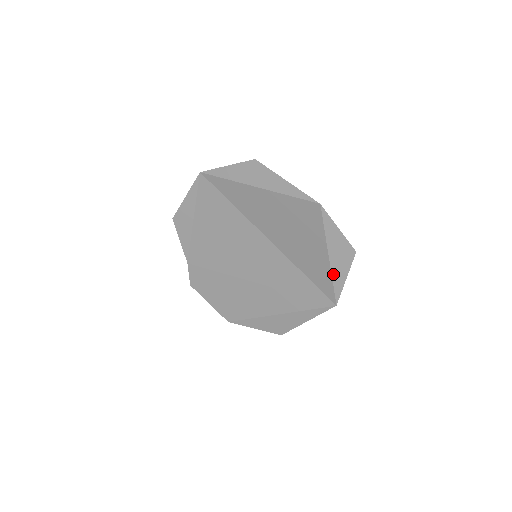
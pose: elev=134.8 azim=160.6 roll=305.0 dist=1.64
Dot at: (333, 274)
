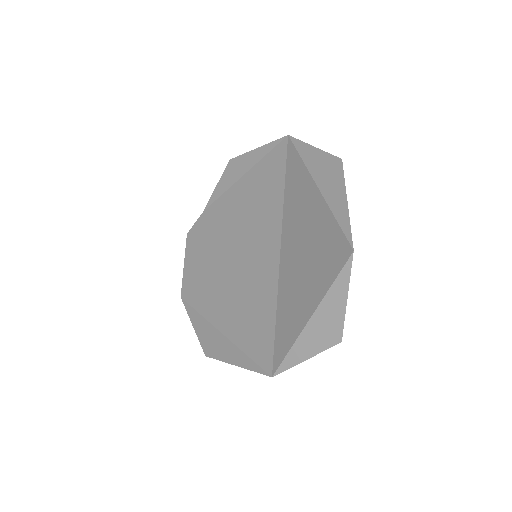
Dot at: (299, 340)
